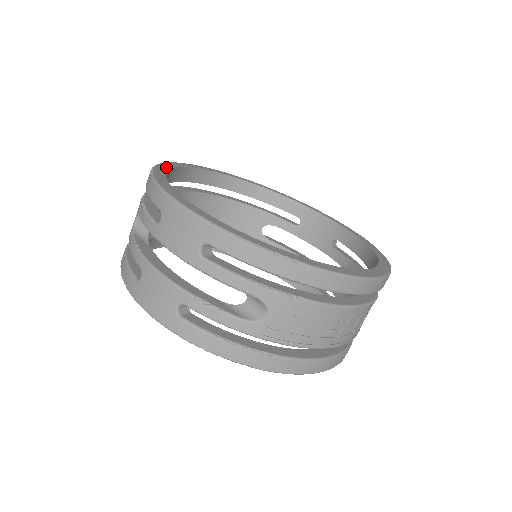
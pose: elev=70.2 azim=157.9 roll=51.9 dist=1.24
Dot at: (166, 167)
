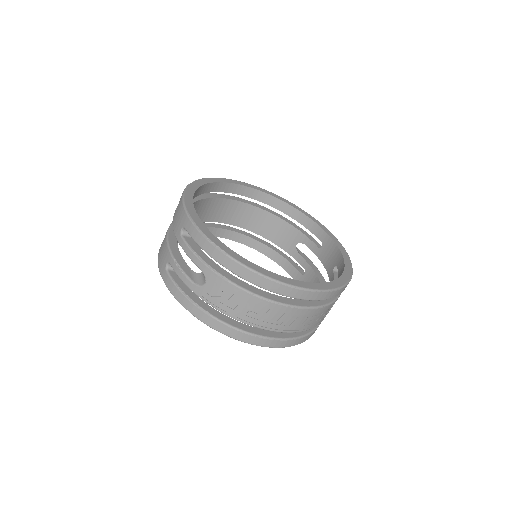
Dot at: (215, 180)
